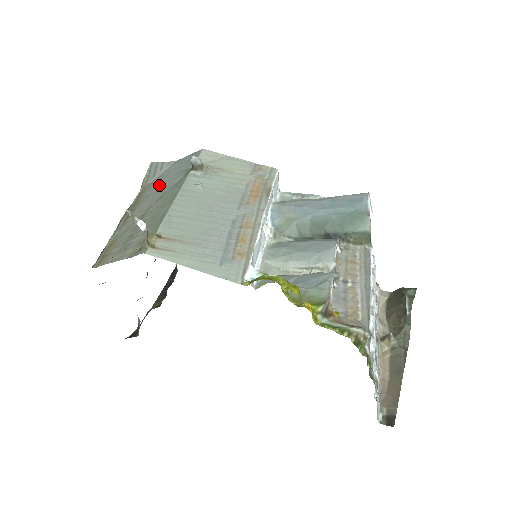
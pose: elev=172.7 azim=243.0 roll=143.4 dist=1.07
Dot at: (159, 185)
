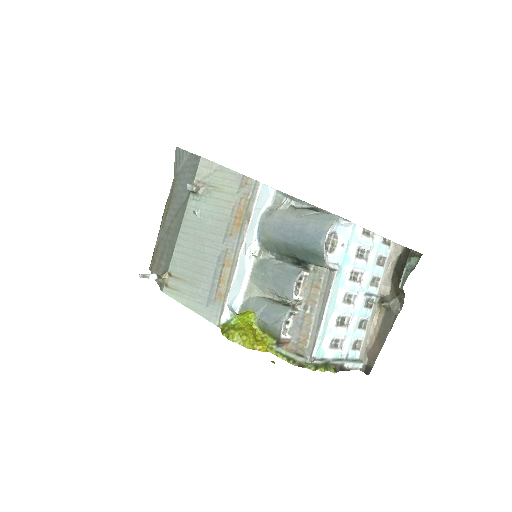
Dot at: (179, 187)
